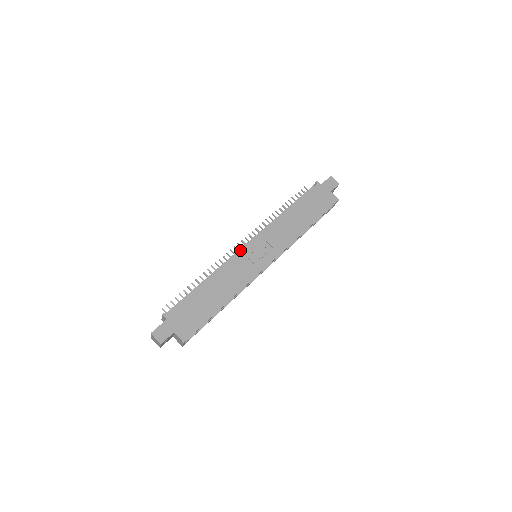
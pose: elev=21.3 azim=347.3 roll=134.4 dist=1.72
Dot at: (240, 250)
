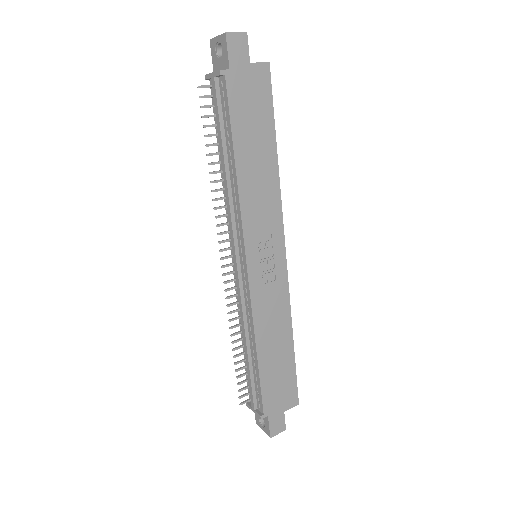
Dot at: (248, 284)
